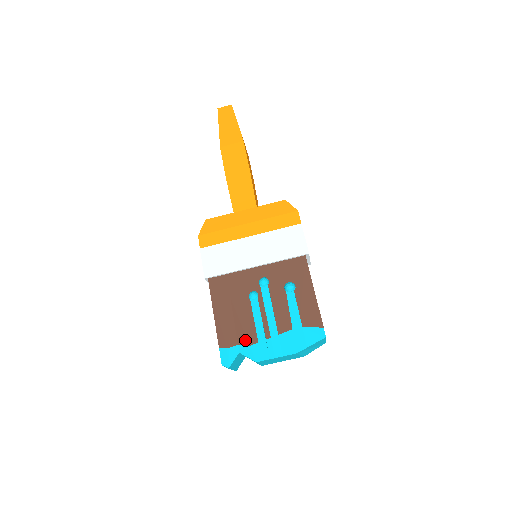
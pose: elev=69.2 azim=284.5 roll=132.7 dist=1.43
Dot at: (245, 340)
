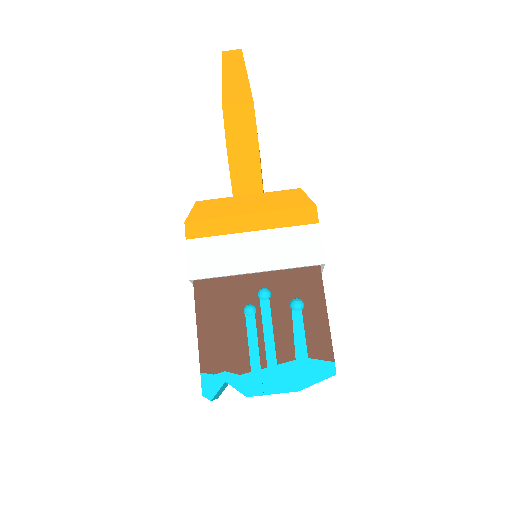
Dot at: (234, 367)
